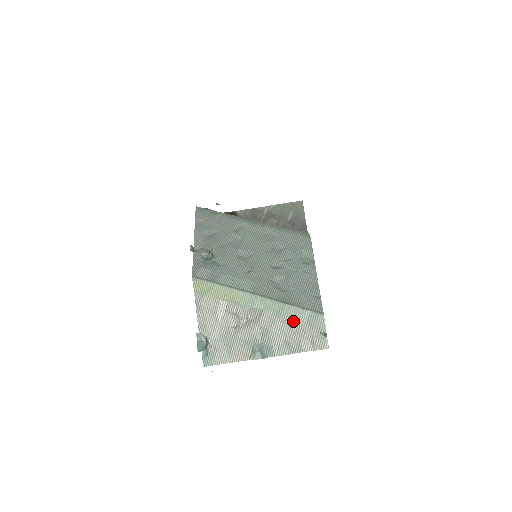
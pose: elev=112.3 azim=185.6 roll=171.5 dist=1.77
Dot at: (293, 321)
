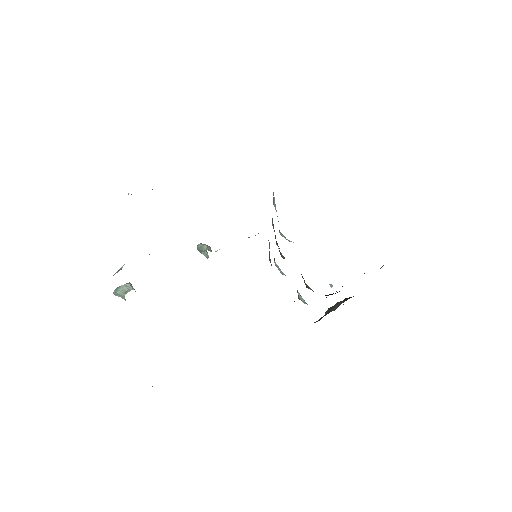
Dot at: occluded
